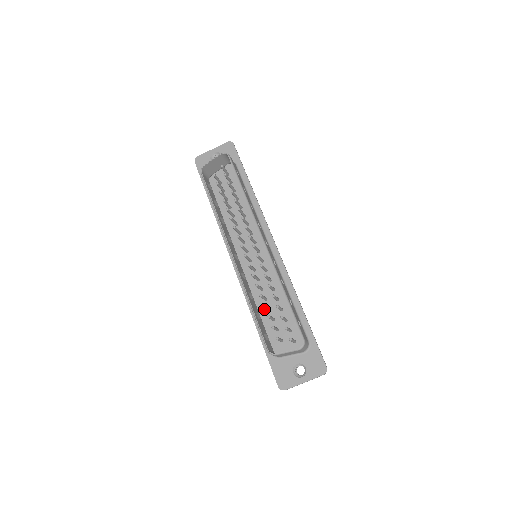
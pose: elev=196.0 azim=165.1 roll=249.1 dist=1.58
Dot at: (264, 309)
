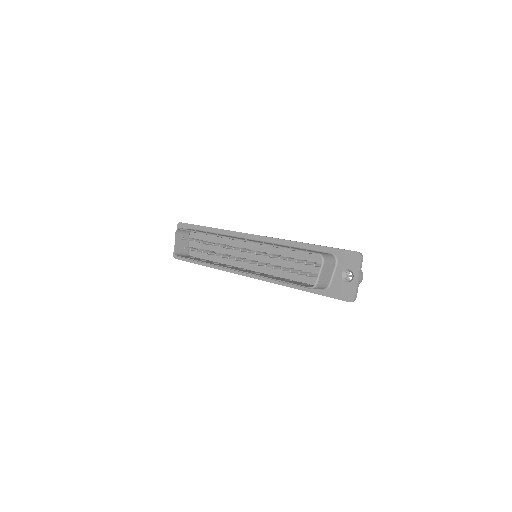
Dot at: (290, 274)
